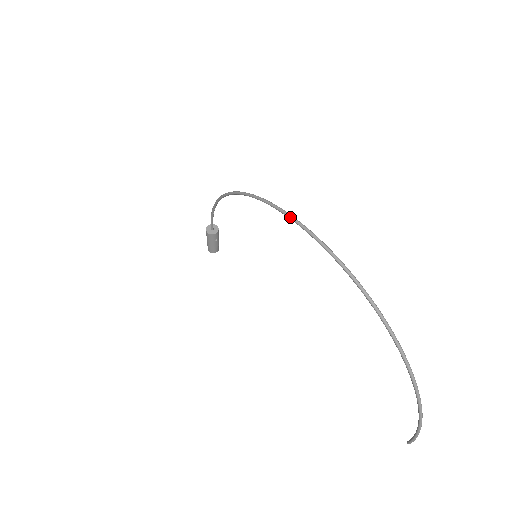
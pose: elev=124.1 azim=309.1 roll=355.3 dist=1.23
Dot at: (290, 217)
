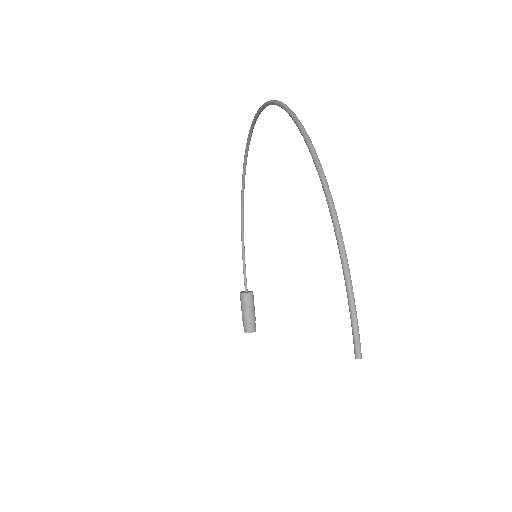
Dot at: (250, 127)
